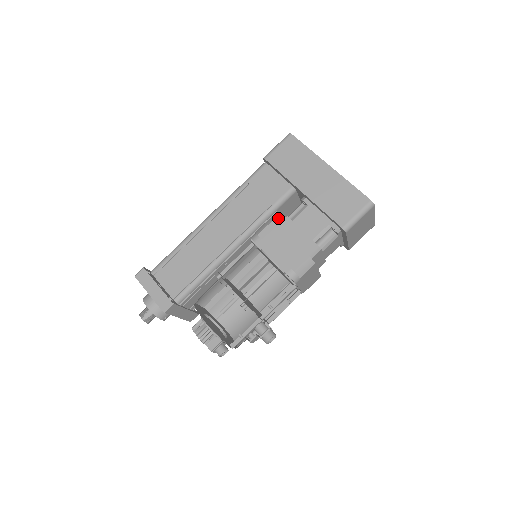
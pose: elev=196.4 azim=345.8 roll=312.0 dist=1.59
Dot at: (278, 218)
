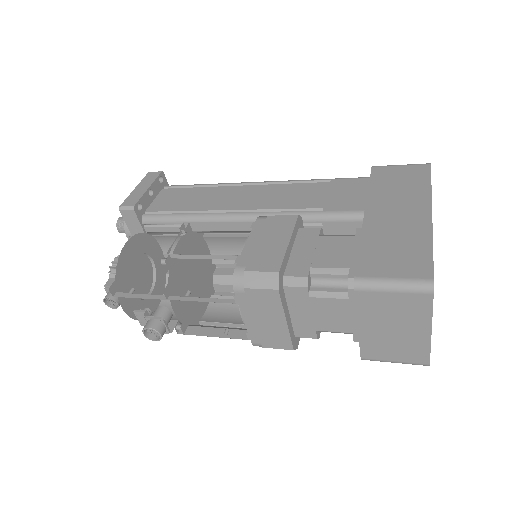
Dot at: occluded
